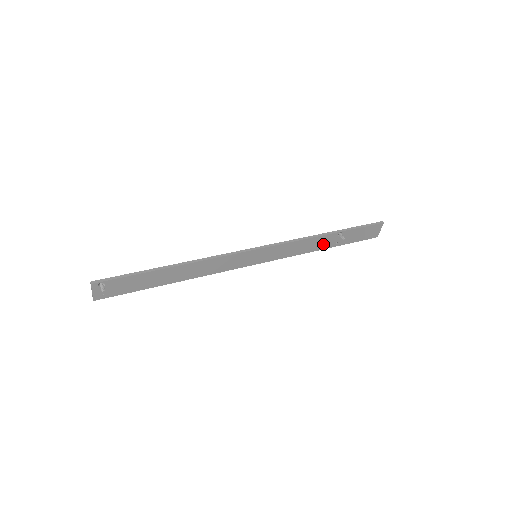
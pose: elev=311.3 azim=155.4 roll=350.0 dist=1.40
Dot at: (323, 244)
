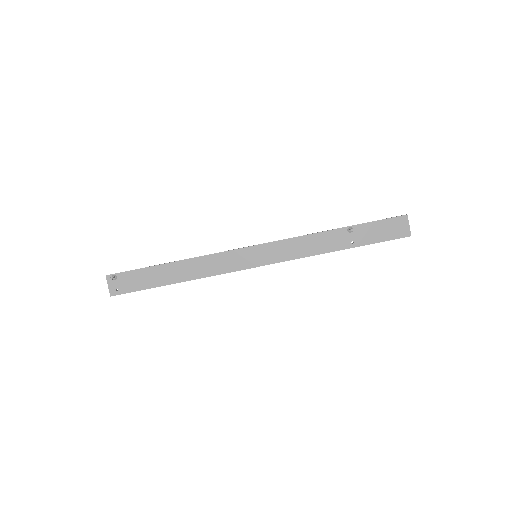
Dot at: (334, 243)
